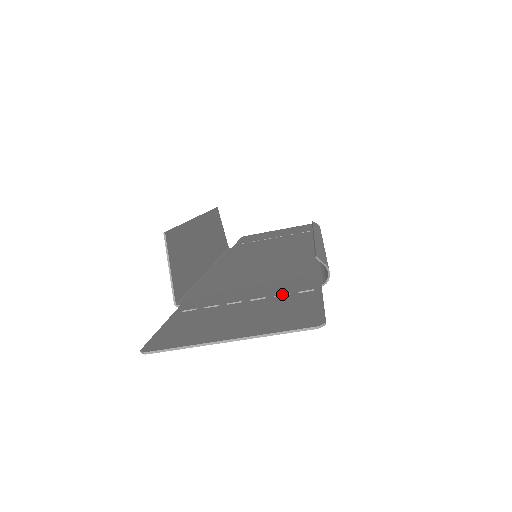
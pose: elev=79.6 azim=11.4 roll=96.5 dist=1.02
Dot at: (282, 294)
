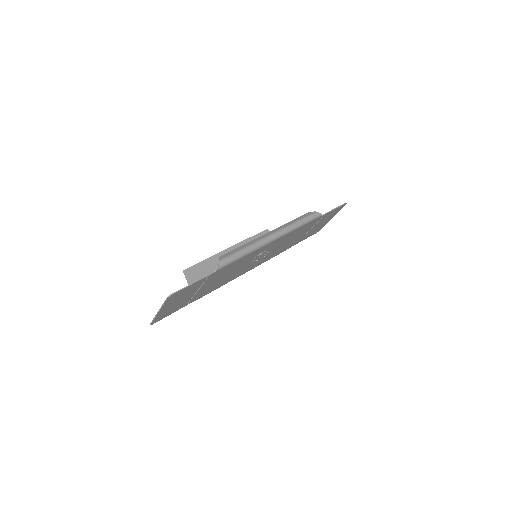
Dot at: (203, 282)
